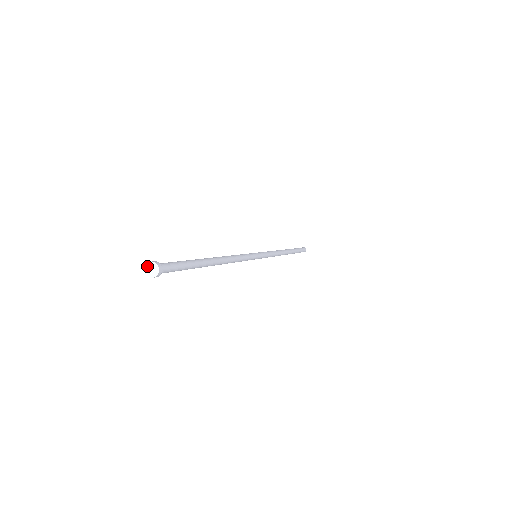
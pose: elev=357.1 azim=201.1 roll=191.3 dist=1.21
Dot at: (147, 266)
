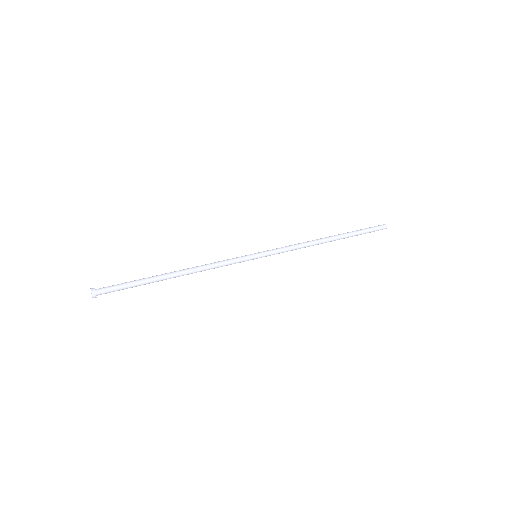
Dot at: occluded
